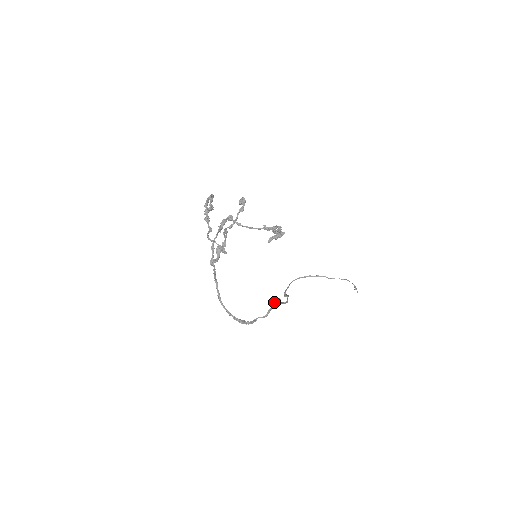
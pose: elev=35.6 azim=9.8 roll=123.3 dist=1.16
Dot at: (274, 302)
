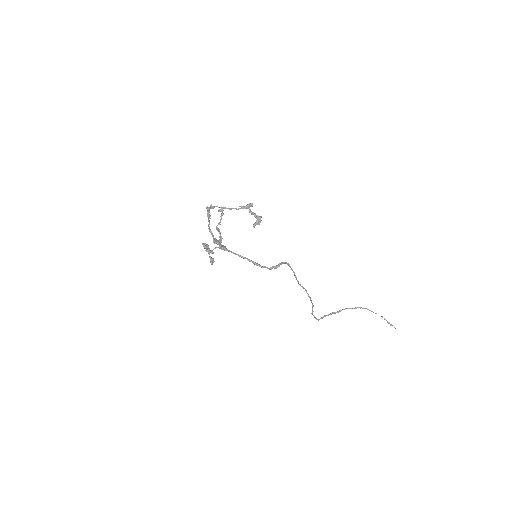
Dot at: (283, 262)
